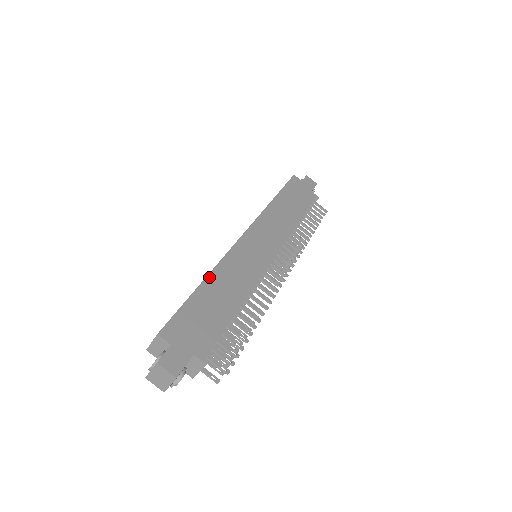
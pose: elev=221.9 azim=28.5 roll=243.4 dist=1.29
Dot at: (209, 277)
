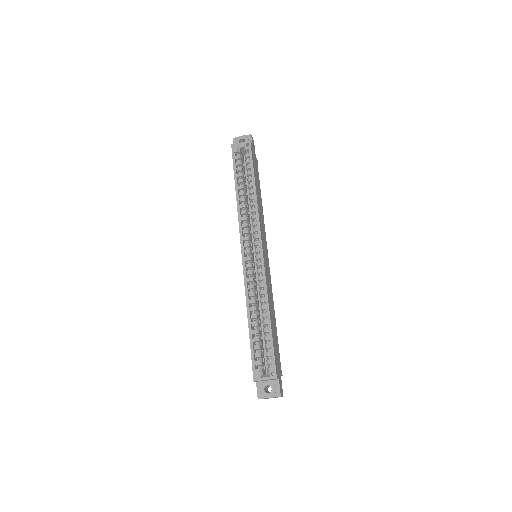
Dot at: (270, 310)
